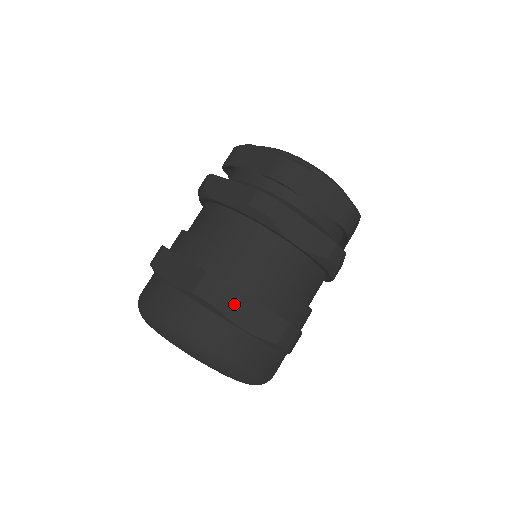
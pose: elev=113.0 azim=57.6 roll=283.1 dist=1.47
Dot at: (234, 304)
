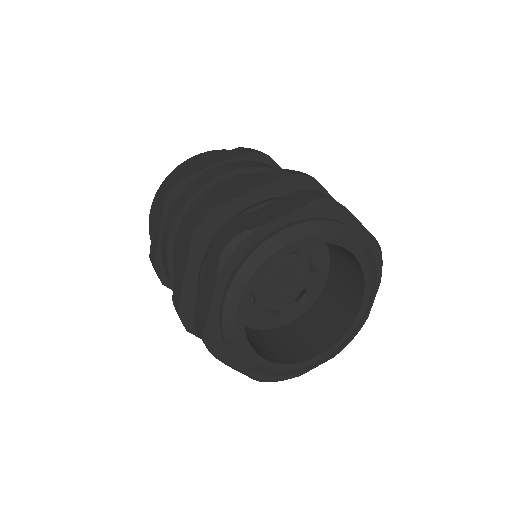
Dot at: occluded
